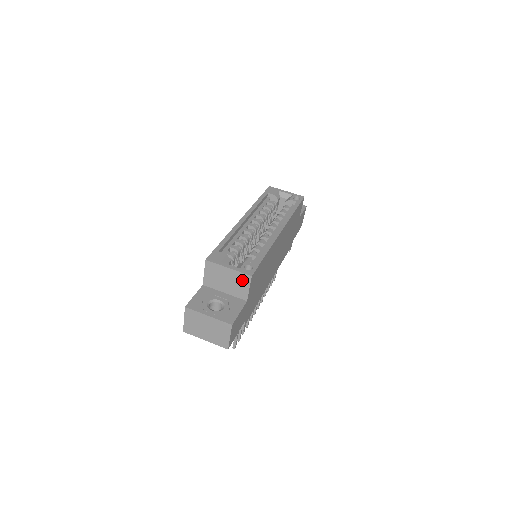
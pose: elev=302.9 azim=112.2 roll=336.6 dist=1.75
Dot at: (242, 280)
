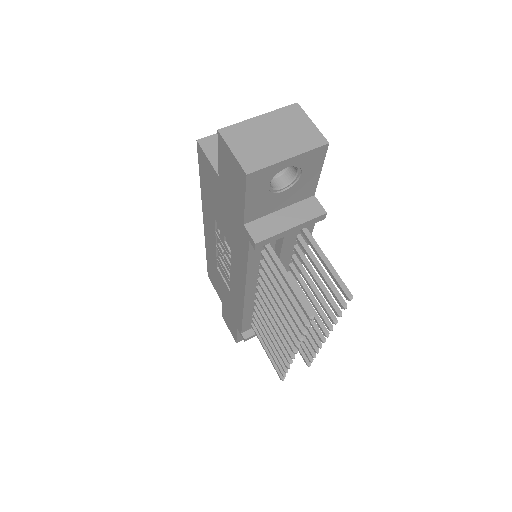
Dot at: occluded
